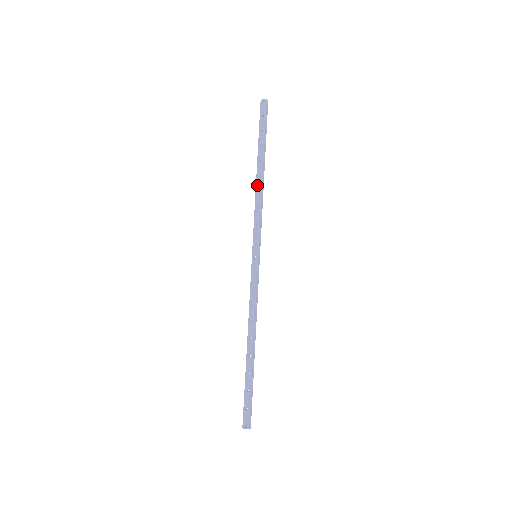
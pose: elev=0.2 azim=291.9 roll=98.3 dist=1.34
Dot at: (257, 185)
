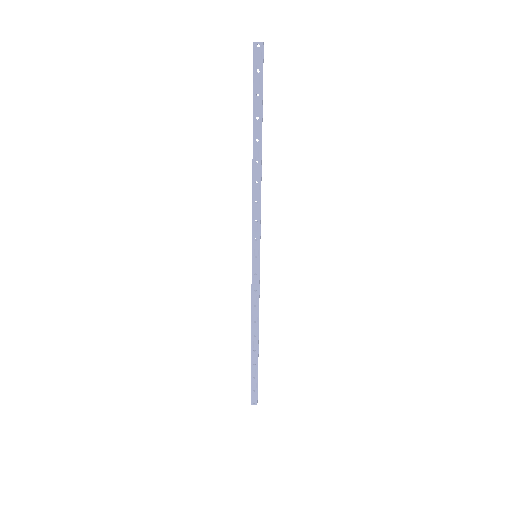
Dot at: (254, 173)
